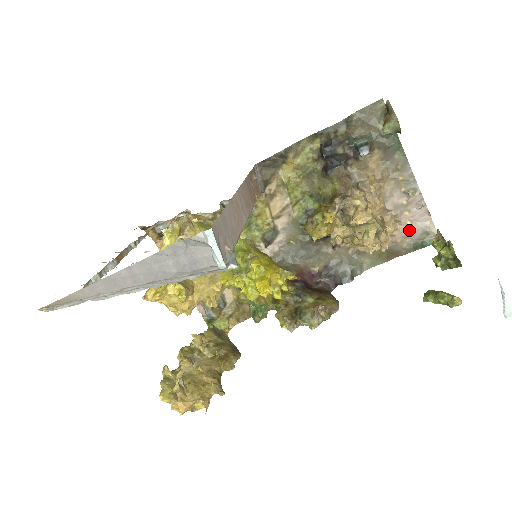
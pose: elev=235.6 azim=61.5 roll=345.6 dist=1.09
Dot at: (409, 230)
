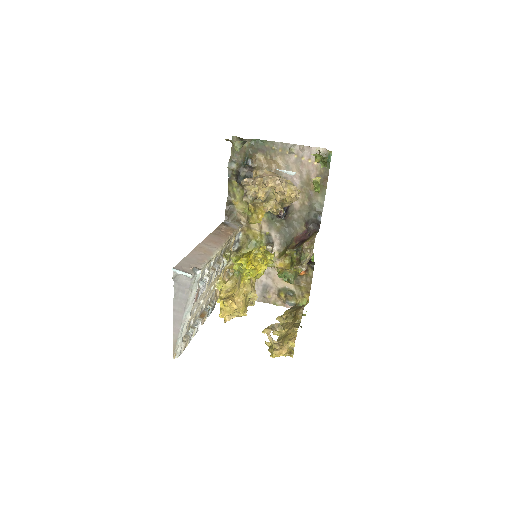
Dot at: (314, 163)
